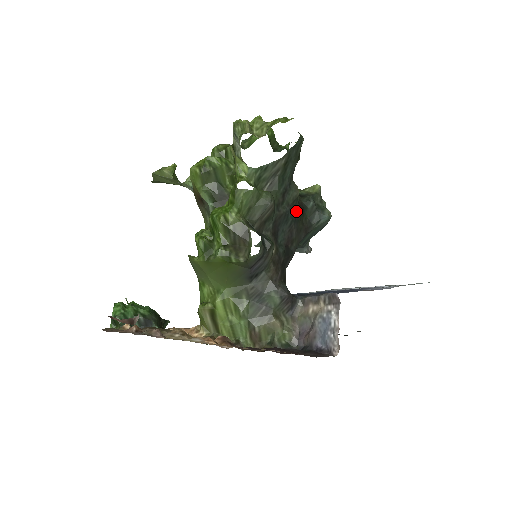
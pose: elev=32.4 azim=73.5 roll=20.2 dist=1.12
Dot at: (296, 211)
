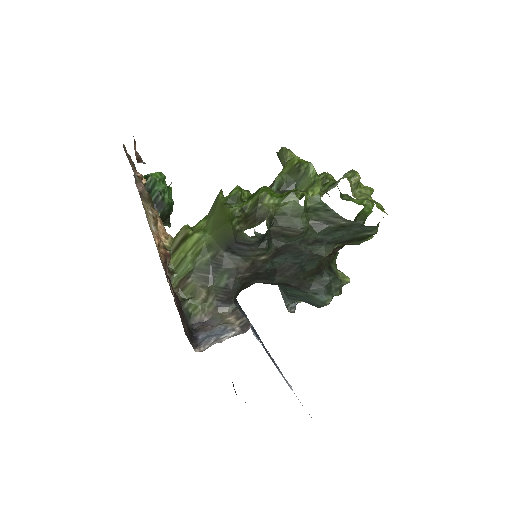
Dot at: (310, 263)
